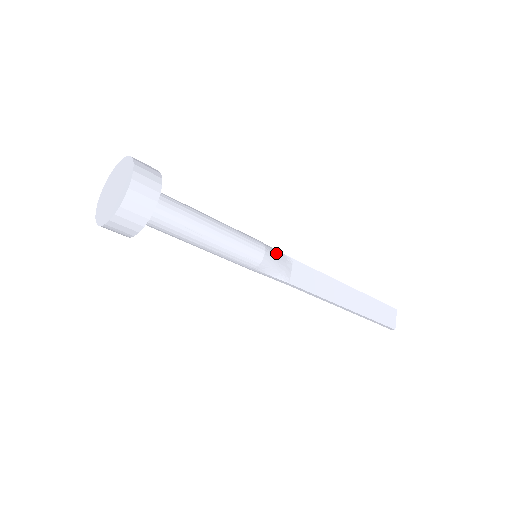
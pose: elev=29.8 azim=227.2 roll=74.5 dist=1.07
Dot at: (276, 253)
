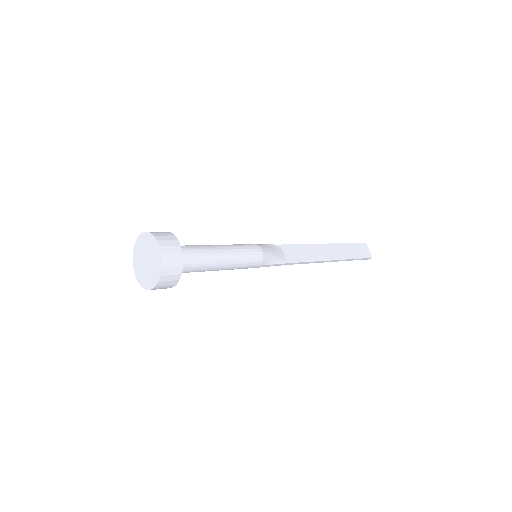
Dot at: (268, 247)
